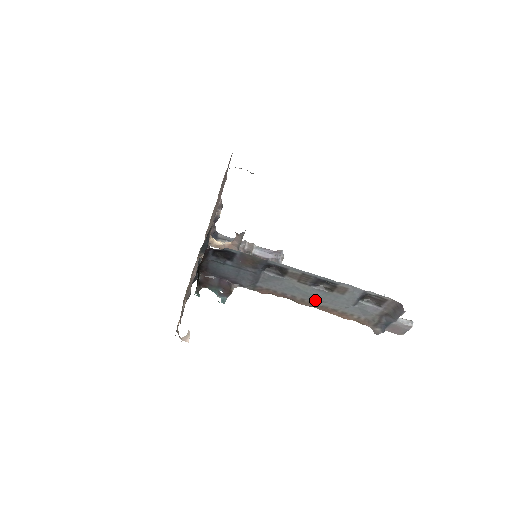
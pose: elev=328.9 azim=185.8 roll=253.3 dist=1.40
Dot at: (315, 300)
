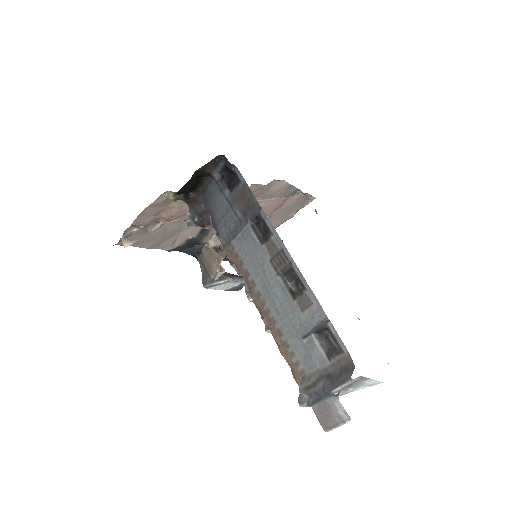
Dot at: (270, 302)
